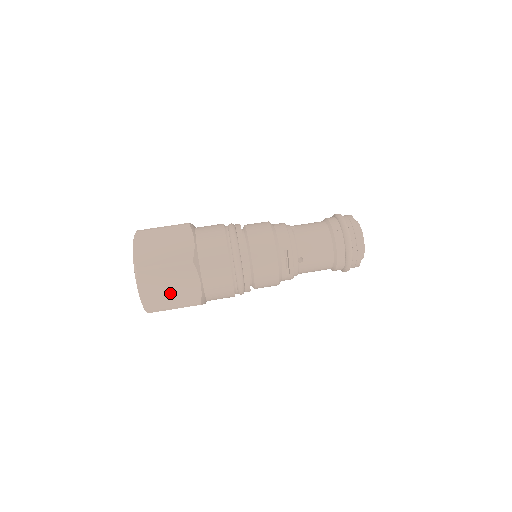
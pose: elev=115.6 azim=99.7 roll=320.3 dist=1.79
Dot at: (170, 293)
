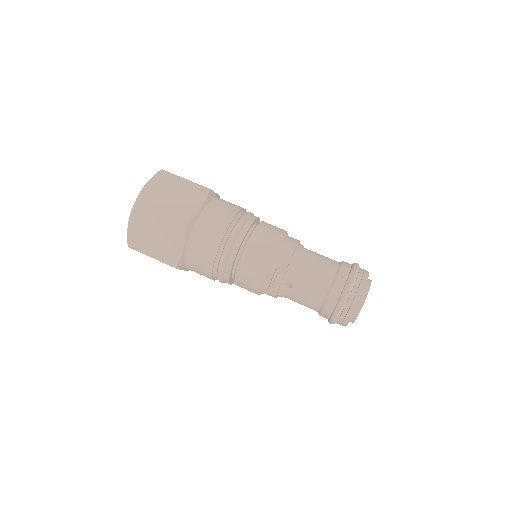
Dot at: (154, 241)
